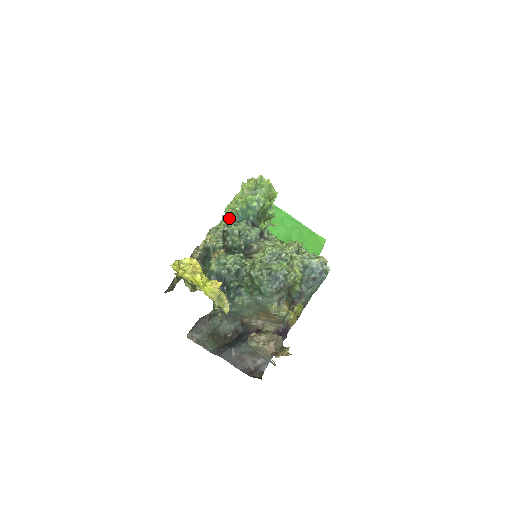
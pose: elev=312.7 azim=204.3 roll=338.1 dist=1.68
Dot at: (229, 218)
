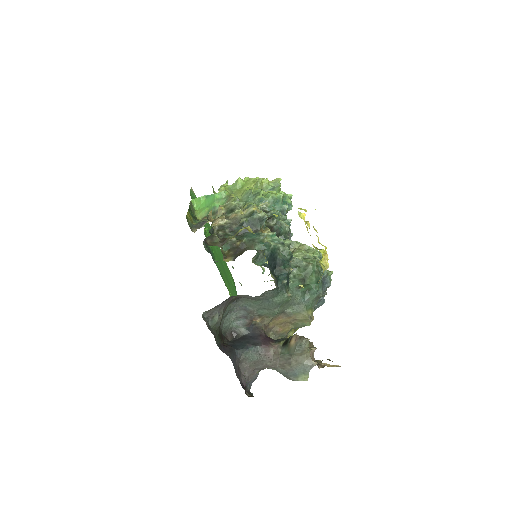
Dot at: (264, 201)
